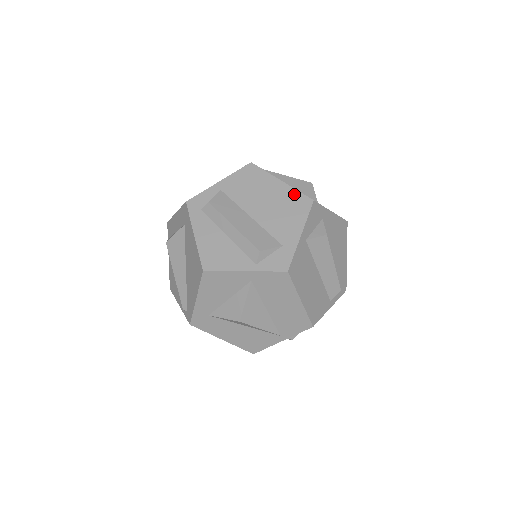
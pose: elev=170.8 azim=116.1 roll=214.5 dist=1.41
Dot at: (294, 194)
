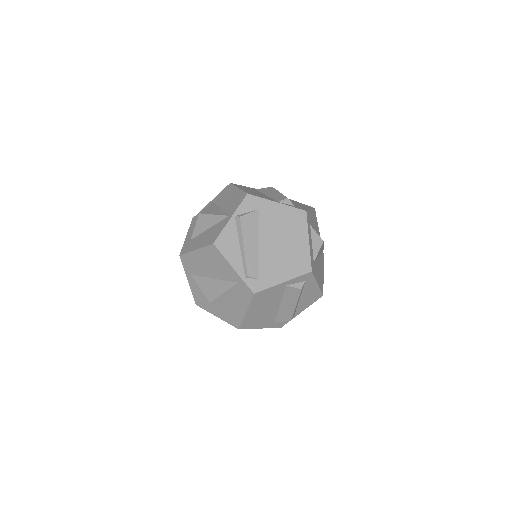
Dot at: occluded
